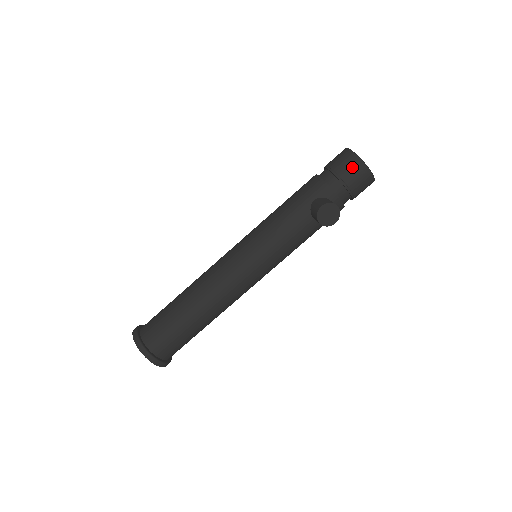
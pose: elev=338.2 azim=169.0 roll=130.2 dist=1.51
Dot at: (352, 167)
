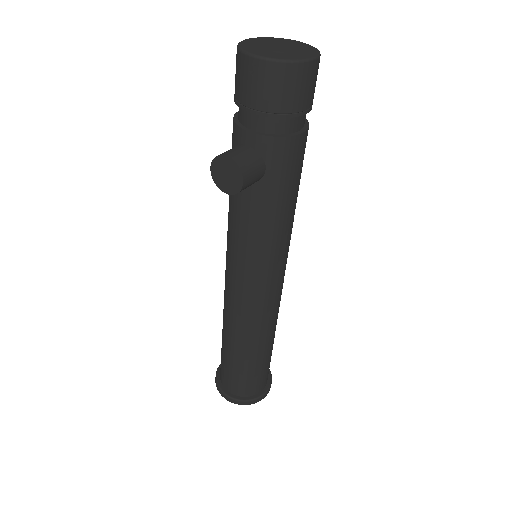
Dot at: (238, 72)
